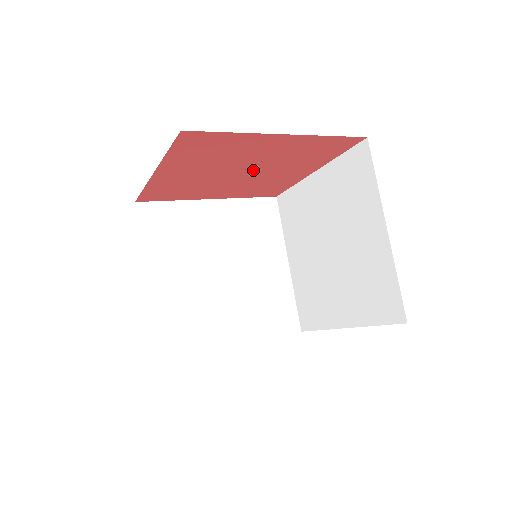
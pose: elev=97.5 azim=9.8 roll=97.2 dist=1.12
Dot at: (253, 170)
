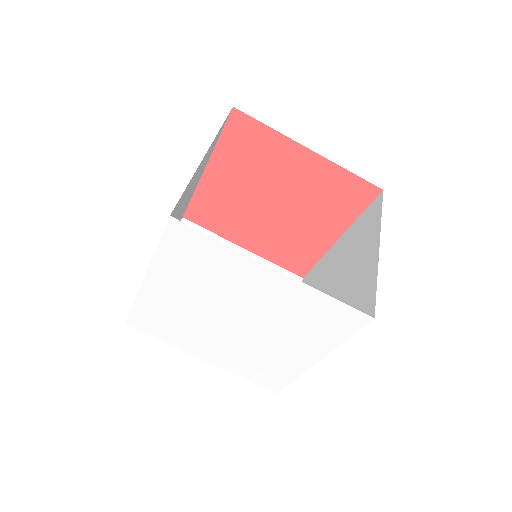
Dot at: (283, 206)
